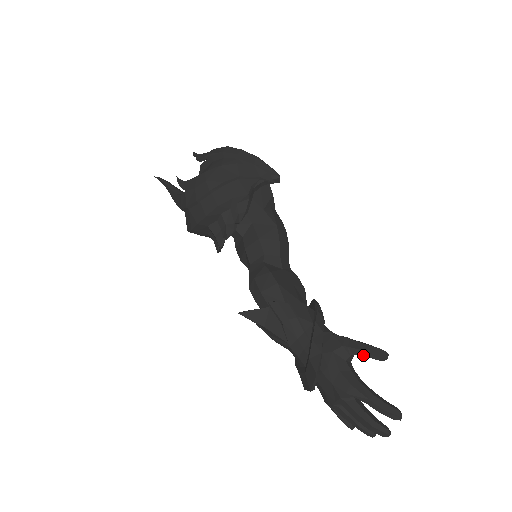
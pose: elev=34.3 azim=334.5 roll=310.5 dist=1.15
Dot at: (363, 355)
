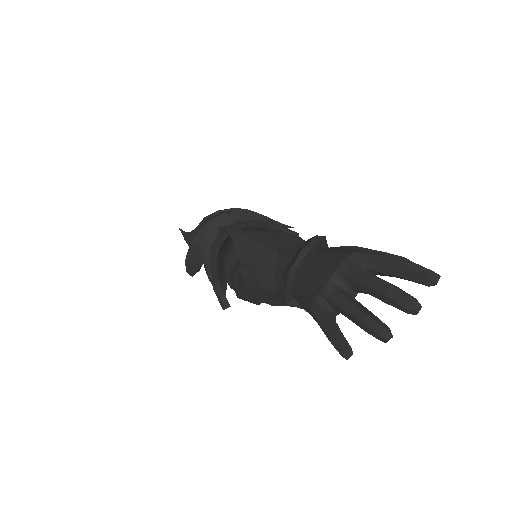
Dot at: occluded
